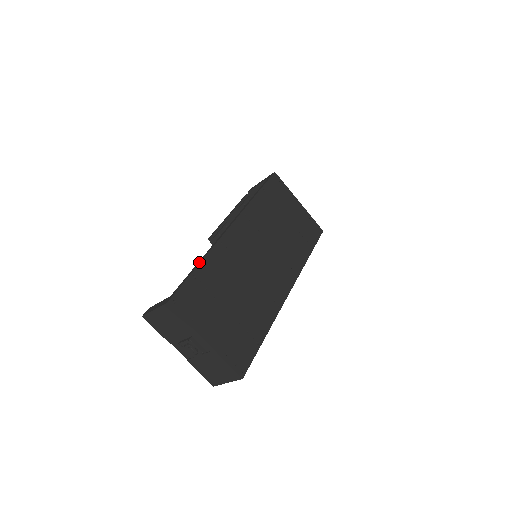
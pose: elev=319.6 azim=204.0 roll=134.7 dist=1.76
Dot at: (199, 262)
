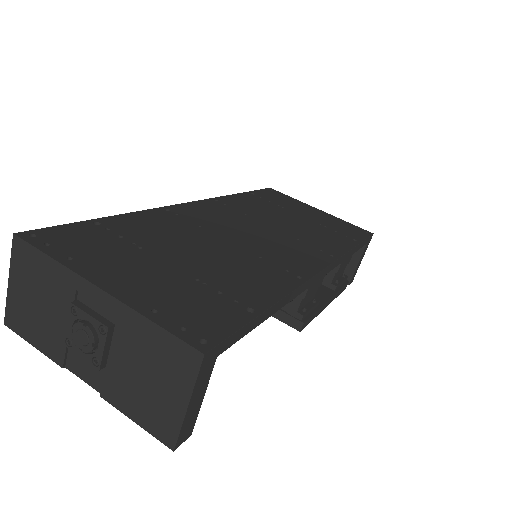
Dot at: occluded
